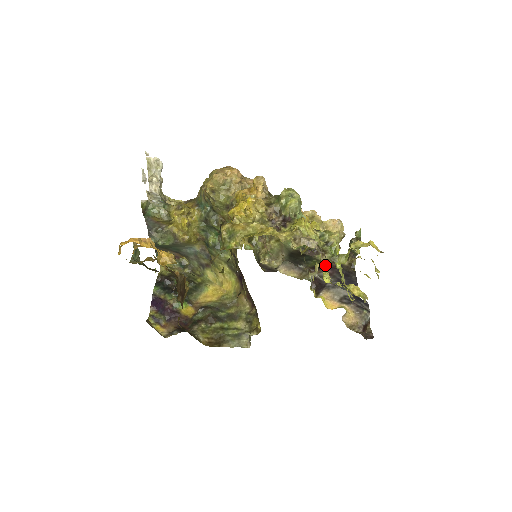
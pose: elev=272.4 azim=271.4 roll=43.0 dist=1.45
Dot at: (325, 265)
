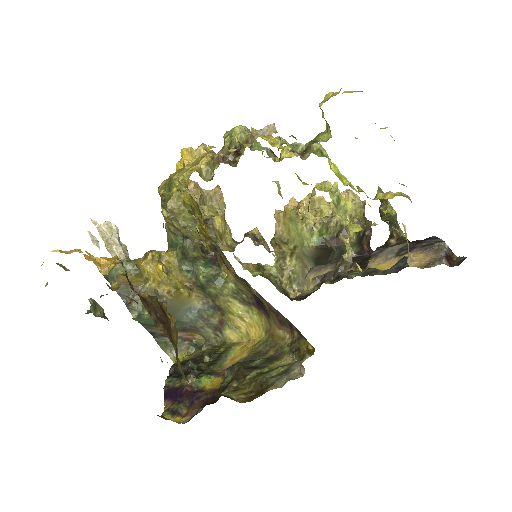
Dot at: (346, 219)
